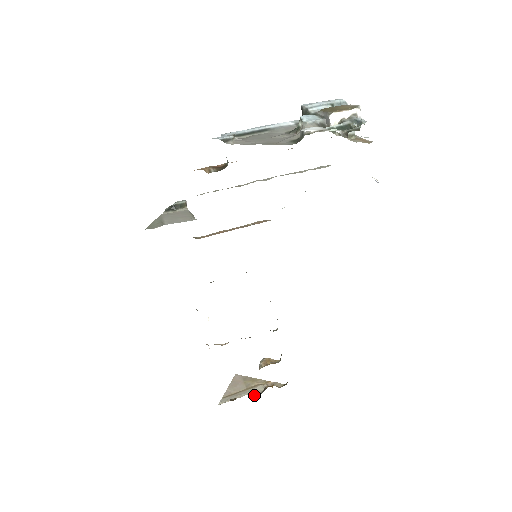
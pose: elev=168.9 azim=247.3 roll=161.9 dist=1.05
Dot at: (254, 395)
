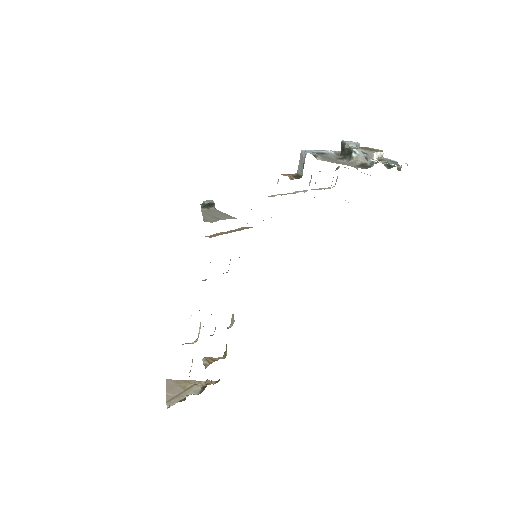
Dot at: (196, 394)
